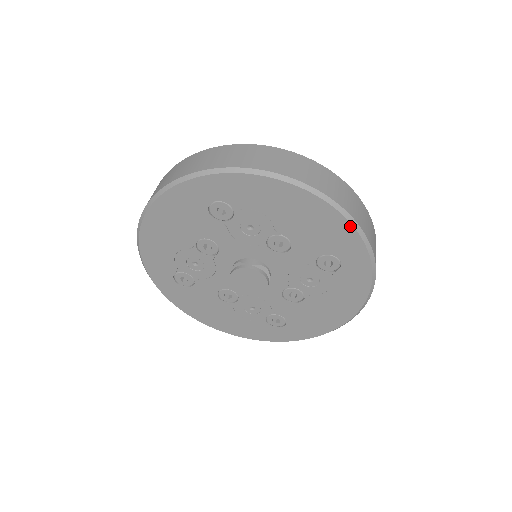
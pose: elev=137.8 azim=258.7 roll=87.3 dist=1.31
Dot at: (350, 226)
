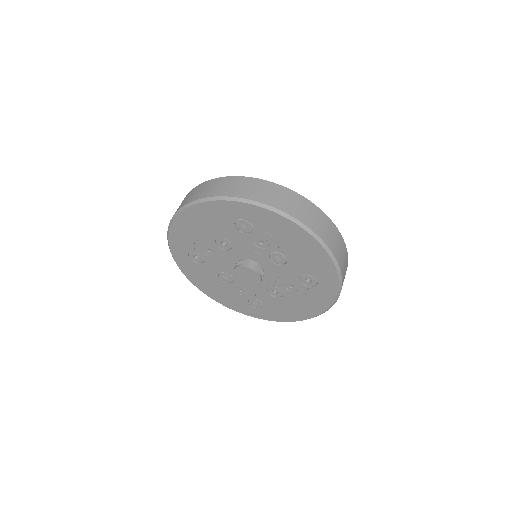
Dot at: (332, 264)
